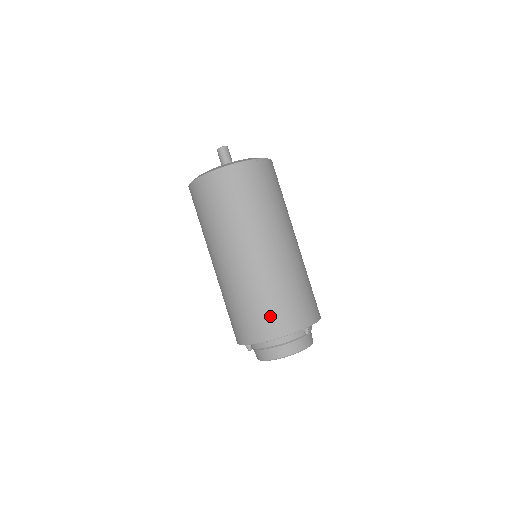
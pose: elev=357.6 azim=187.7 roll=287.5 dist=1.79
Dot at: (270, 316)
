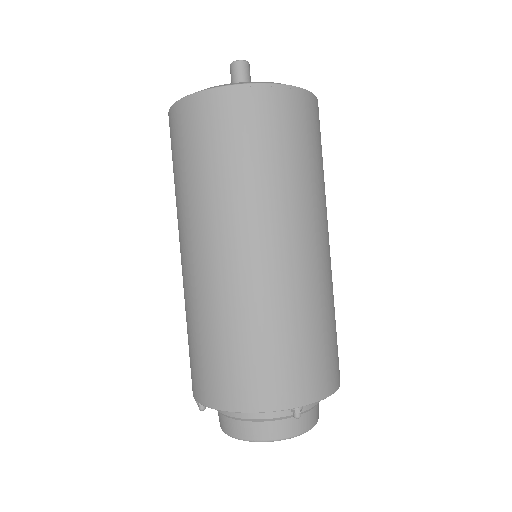
Dot at: (234, 370)
